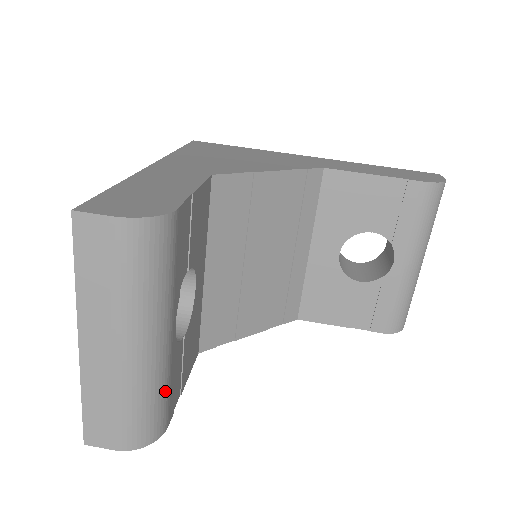
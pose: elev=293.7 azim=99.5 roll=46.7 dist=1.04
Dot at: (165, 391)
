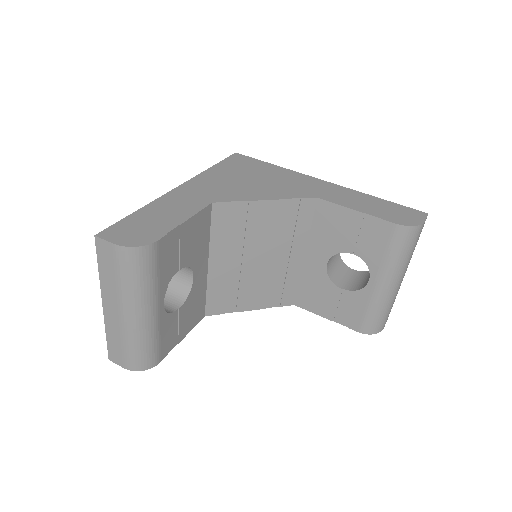
Dot at: (155, 342)
